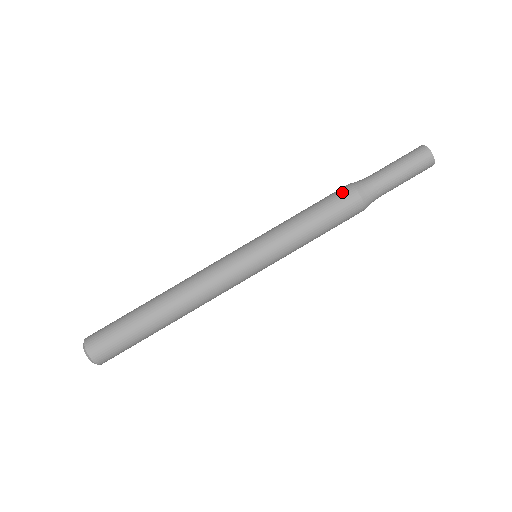
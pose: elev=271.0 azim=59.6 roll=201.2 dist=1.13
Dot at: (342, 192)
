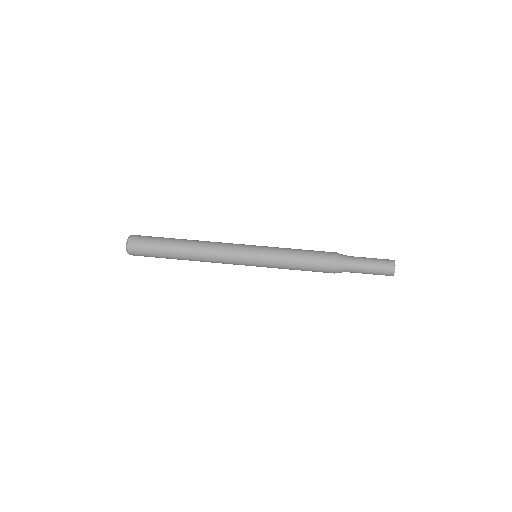
Dot at: occluded
